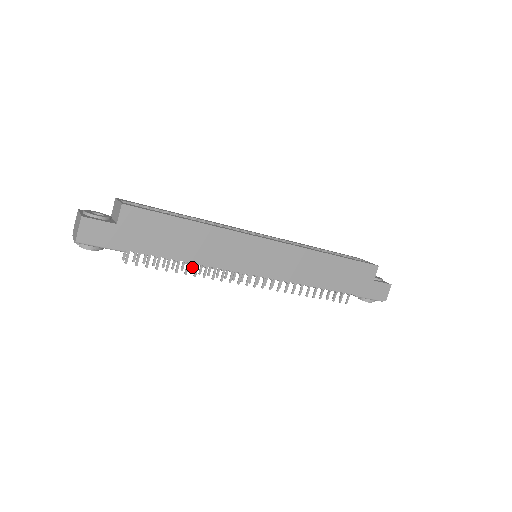
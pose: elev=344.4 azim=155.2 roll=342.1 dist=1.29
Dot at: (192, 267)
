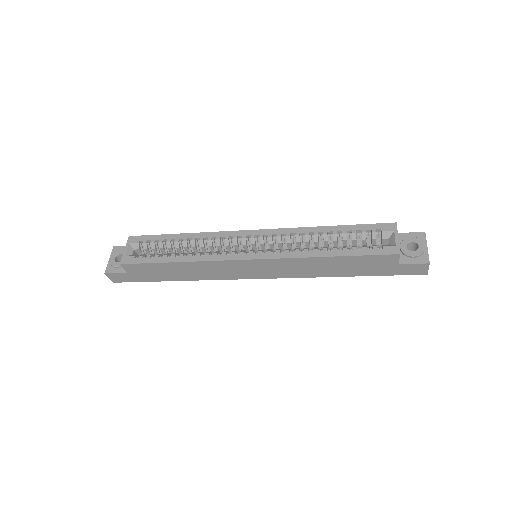
Dot at: occluded
